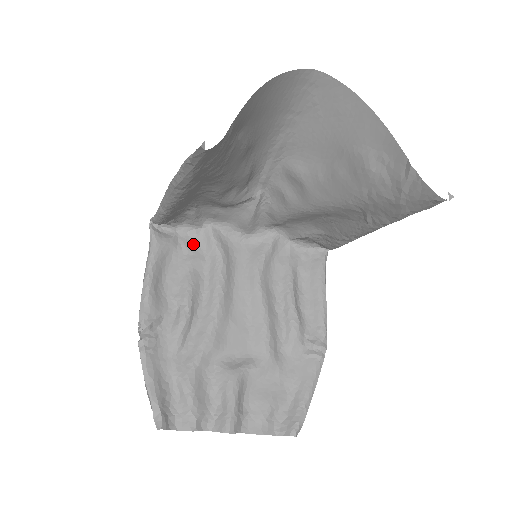
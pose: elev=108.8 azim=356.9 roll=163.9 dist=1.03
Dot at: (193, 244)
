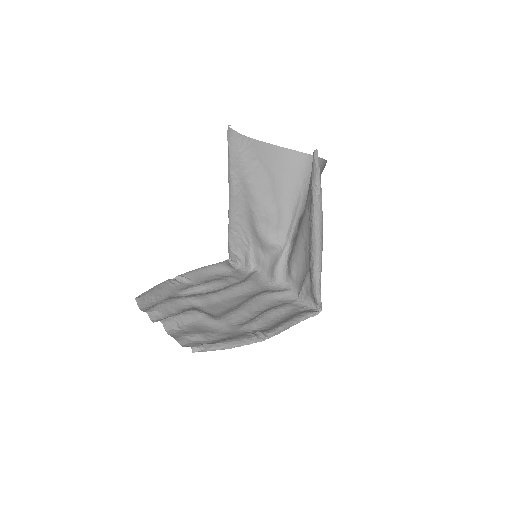
Dot at: (241, 275)
